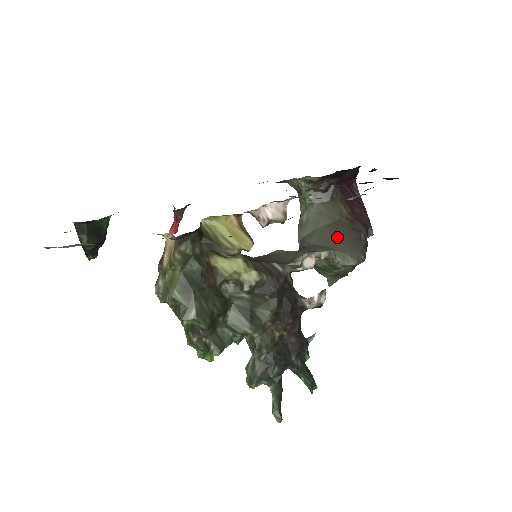
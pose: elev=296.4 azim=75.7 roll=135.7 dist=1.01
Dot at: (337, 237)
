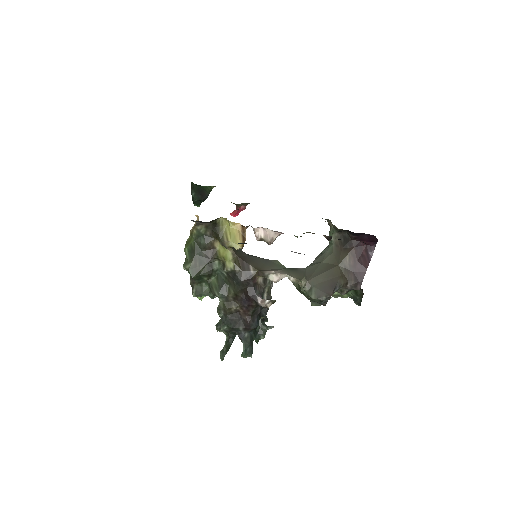
Dot at: (320, 275)
